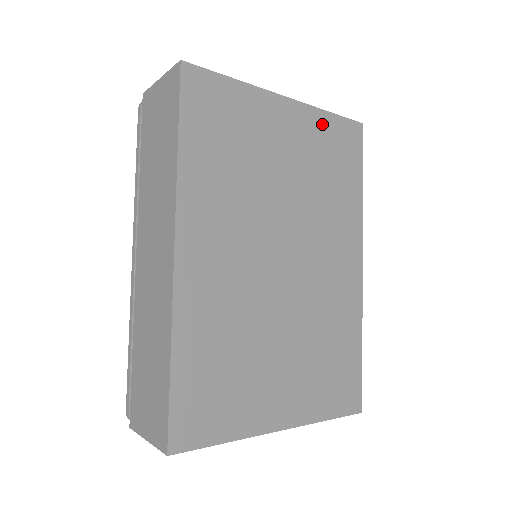
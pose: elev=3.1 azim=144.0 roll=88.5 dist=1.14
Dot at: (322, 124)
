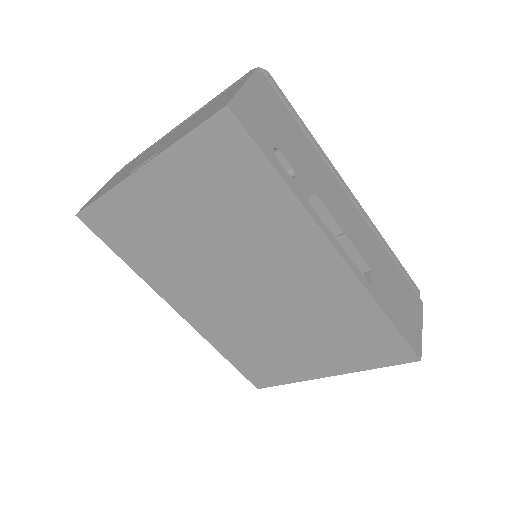
Dot at: (185, 159)
